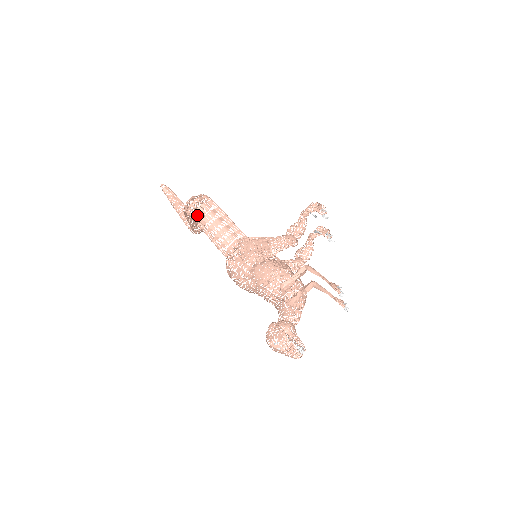
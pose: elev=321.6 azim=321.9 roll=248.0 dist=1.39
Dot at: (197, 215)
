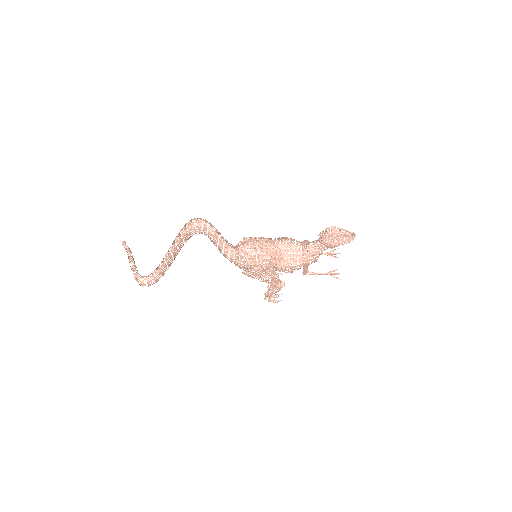
Dot at: occluded
